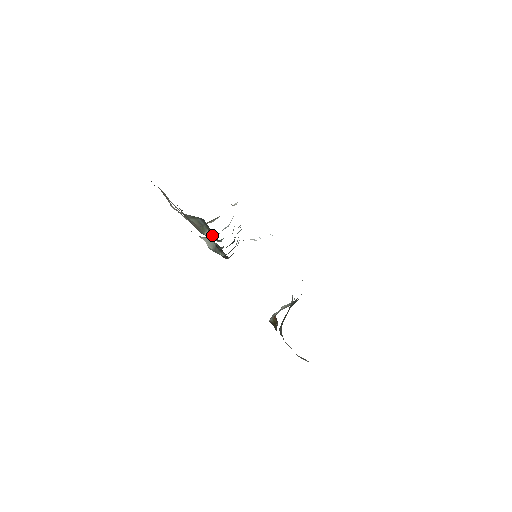
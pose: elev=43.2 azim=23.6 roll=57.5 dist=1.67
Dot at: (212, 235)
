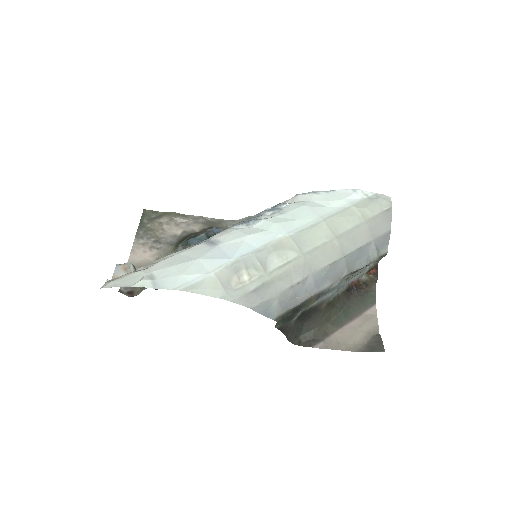
Dot at: occluded
